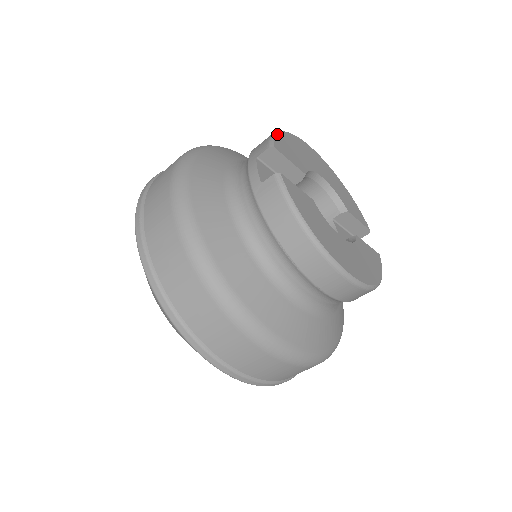
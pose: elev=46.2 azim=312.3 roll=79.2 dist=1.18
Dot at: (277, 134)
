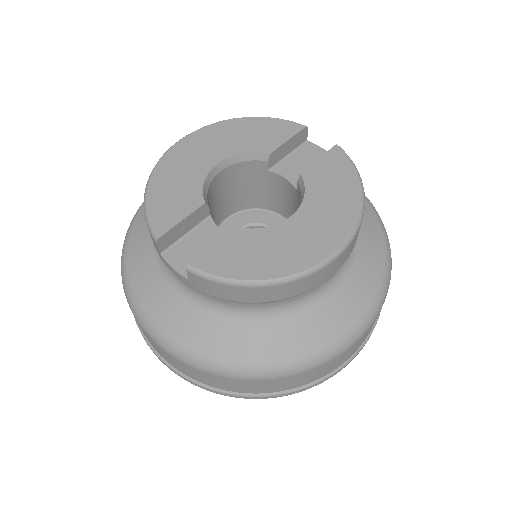
Dot at: (146, 209)
